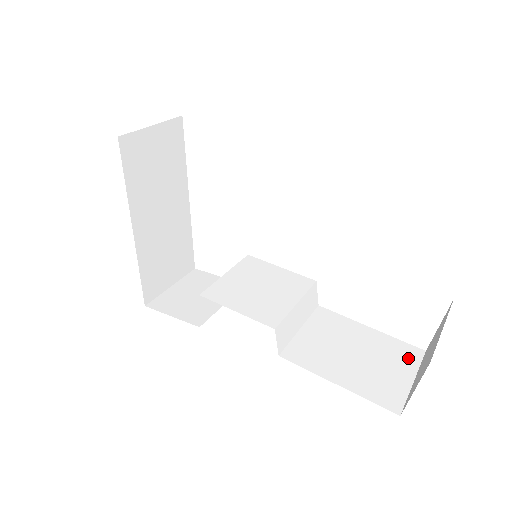
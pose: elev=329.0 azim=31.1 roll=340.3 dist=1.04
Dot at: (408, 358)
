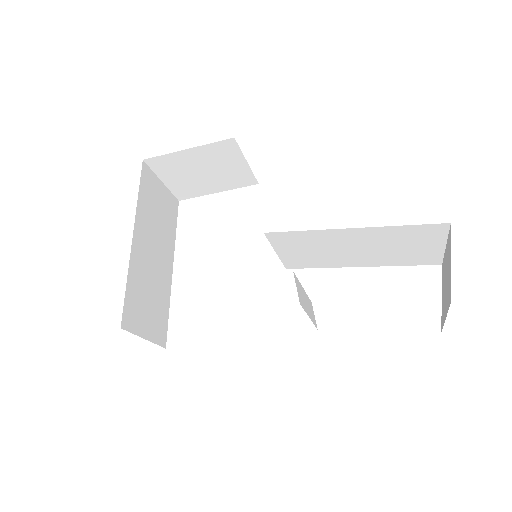
Dot at: occluded
